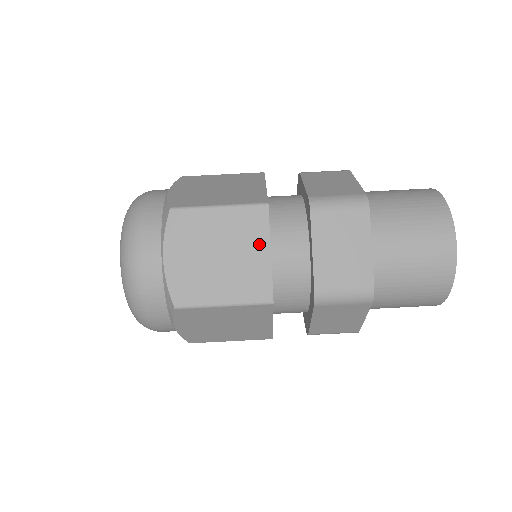
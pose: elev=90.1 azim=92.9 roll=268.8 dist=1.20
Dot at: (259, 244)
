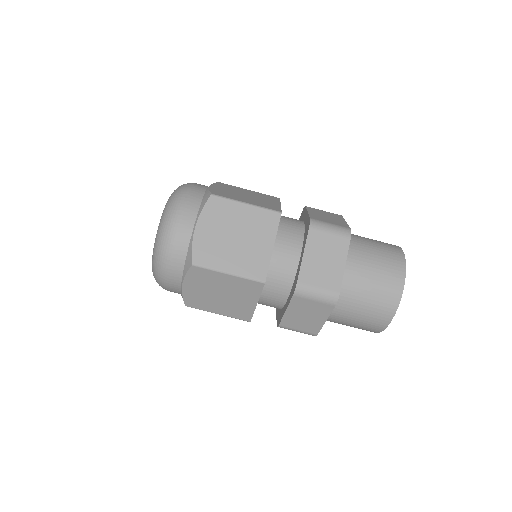
Dot at: (267, 238)
